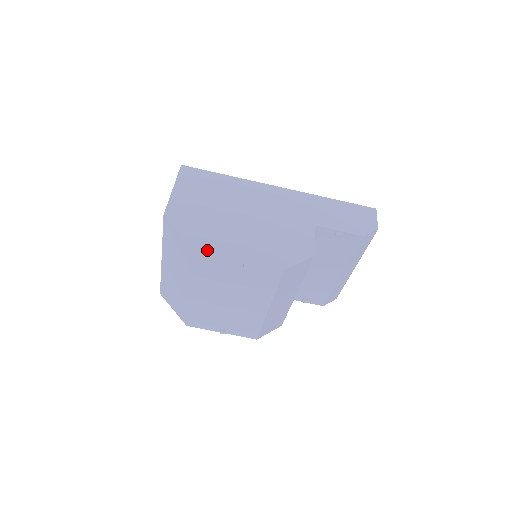
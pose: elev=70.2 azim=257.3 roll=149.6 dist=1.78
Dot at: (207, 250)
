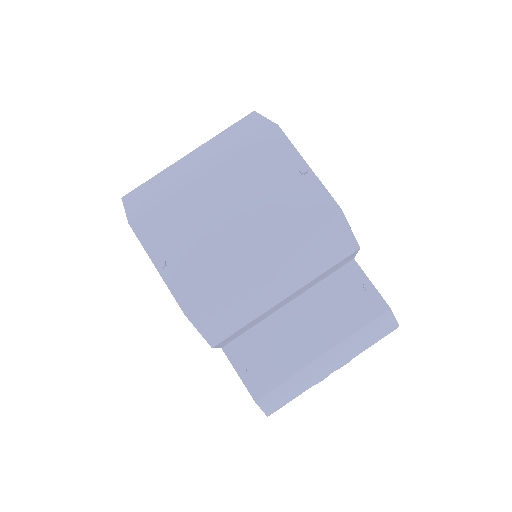
Dot at: (285, 135)
